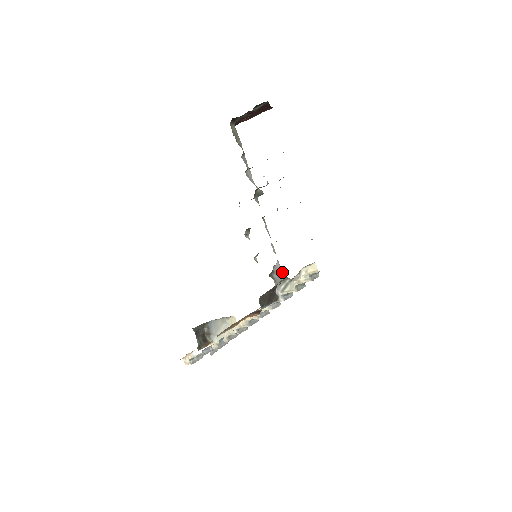
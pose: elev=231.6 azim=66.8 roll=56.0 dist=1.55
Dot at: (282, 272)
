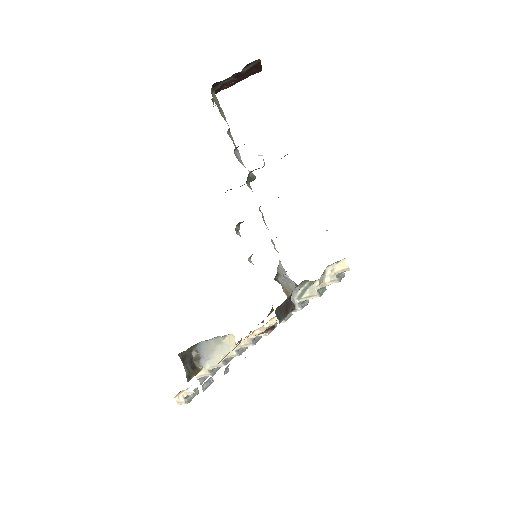
Dot at: occluded
